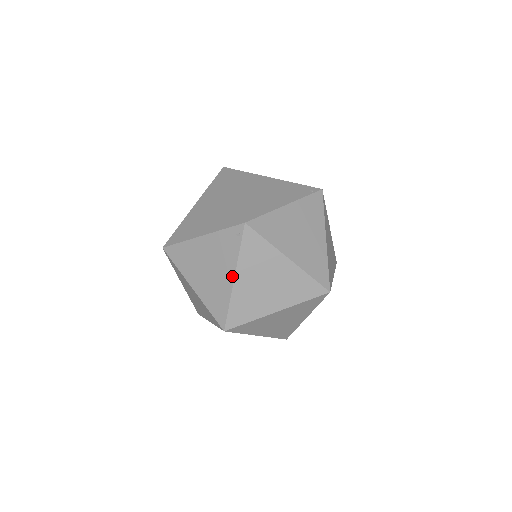
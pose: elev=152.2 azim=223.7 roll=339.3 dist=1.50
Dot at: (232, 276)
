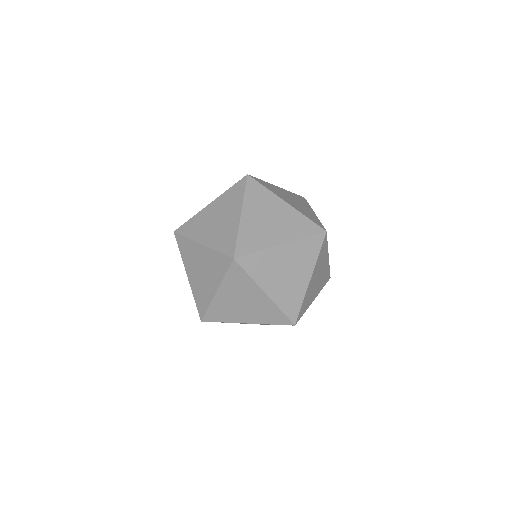
Dot at: (239, 213)
